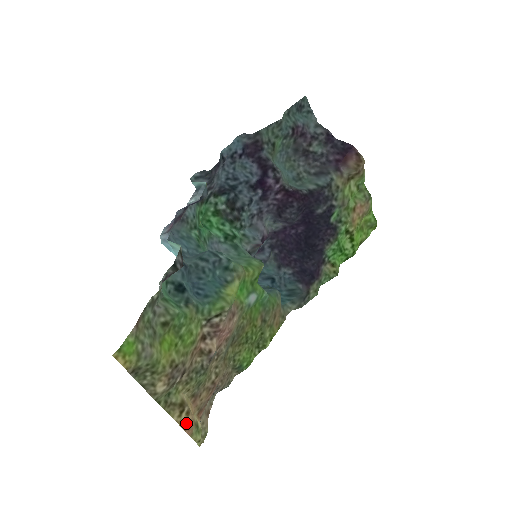
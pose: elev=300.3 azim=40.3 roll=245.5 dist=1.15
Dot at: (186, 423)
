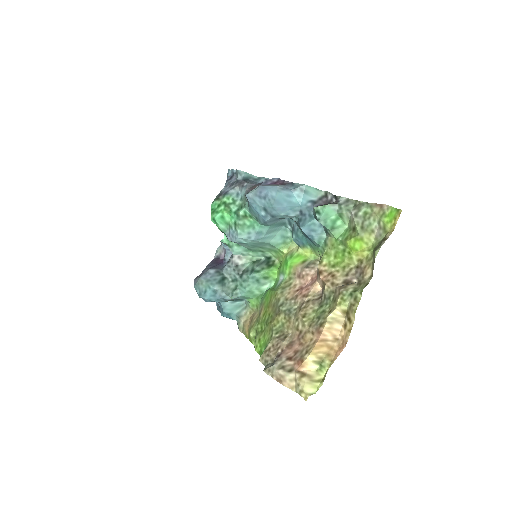
Dot at: (346, 335)
